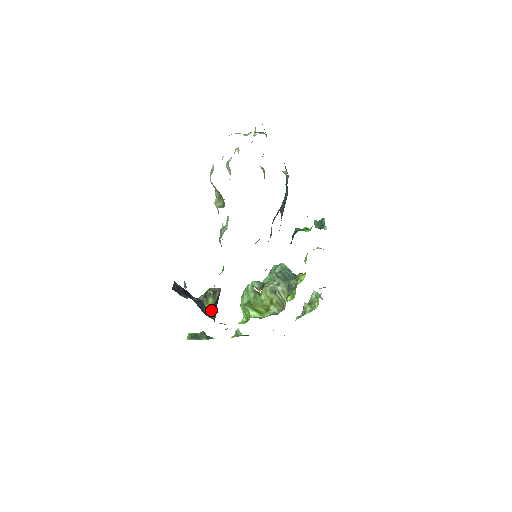
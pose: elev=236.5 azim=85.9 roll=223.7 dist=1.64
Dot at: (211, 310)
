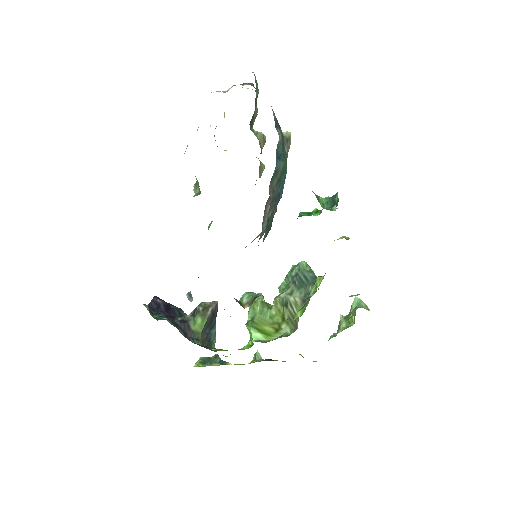
Dot at: (201, 332)
